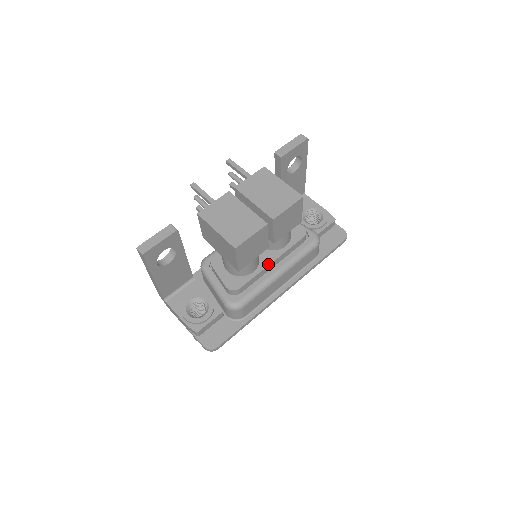
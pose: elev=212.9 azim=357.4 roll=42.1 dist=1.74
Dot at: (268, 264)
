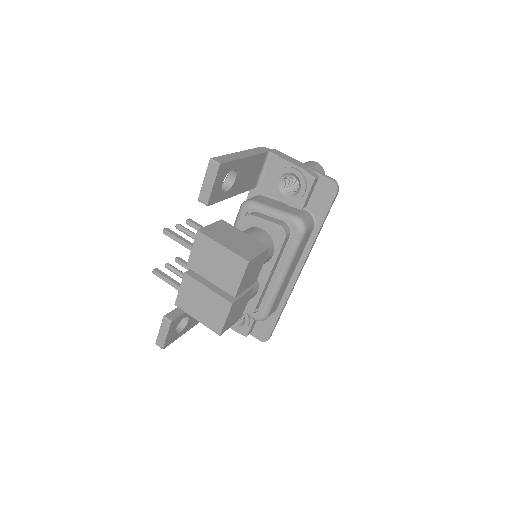
Dot at: (266, 280)
